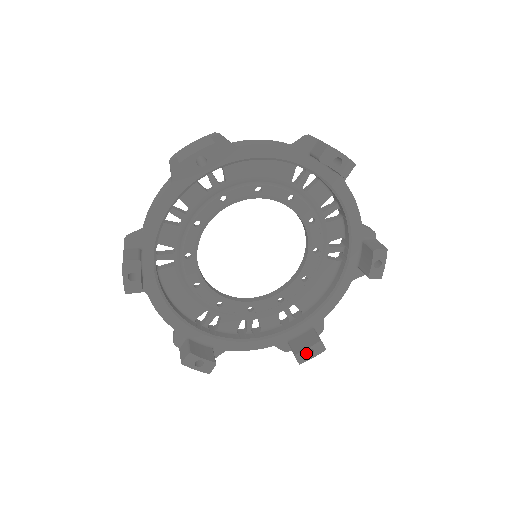
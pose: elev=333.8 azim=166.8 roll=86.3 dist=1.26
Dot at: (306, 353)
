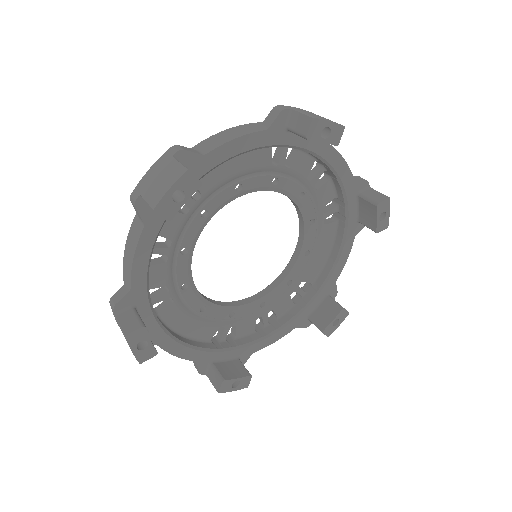
Dot at: (331, 324)
